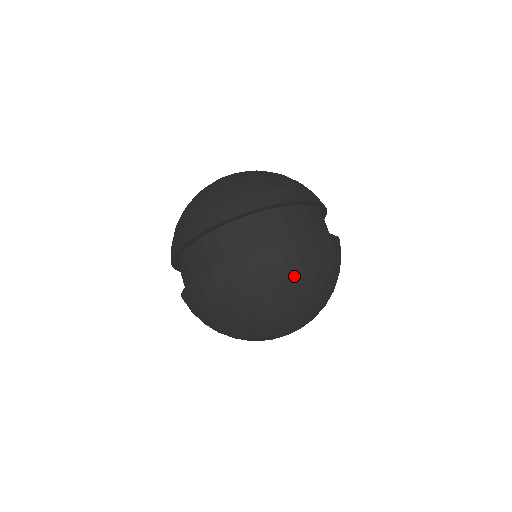
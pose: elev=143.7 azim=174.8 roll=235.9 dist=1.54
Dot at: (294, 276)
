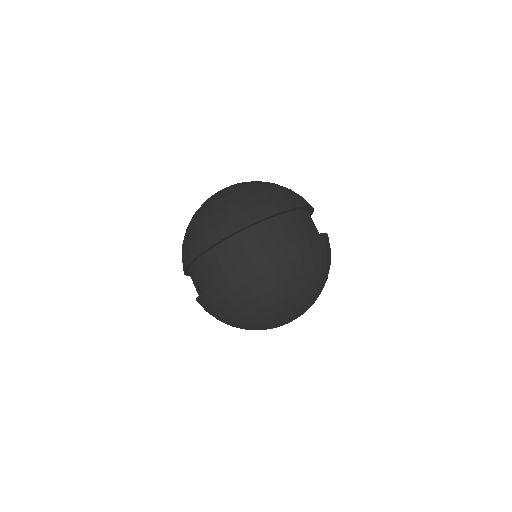
Dot at: (330, 262)
